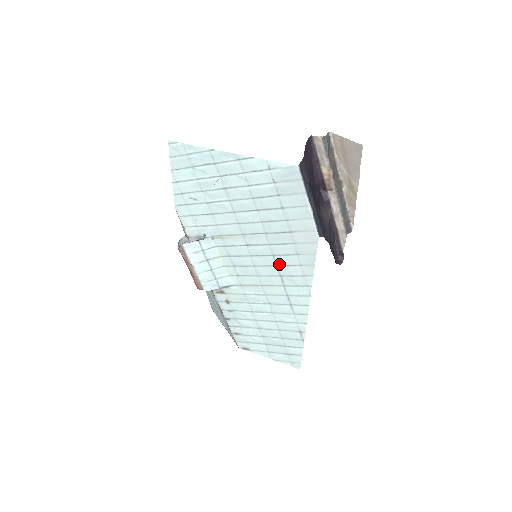
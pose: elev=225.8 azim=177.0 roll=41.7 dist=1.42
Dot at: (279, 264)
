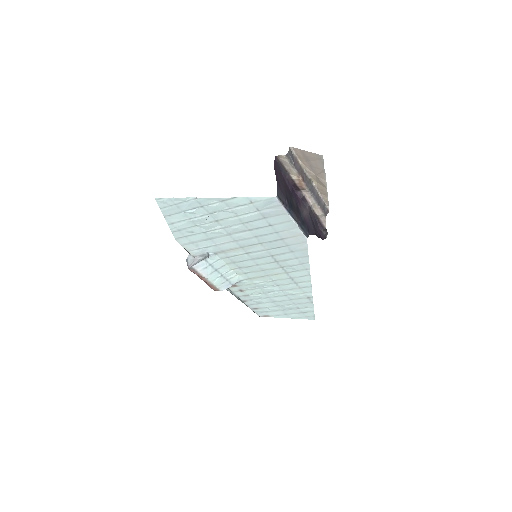
Dot at: (278, 260)
